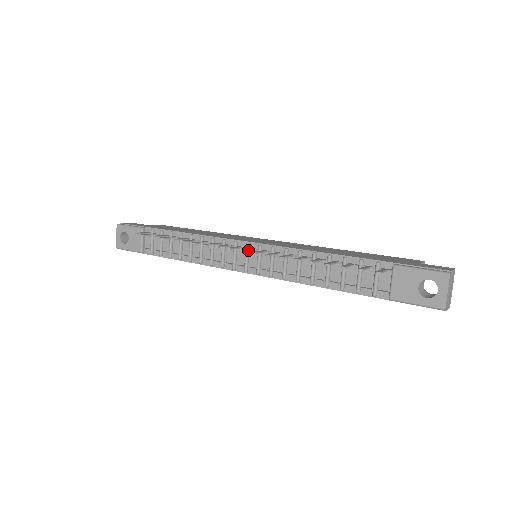
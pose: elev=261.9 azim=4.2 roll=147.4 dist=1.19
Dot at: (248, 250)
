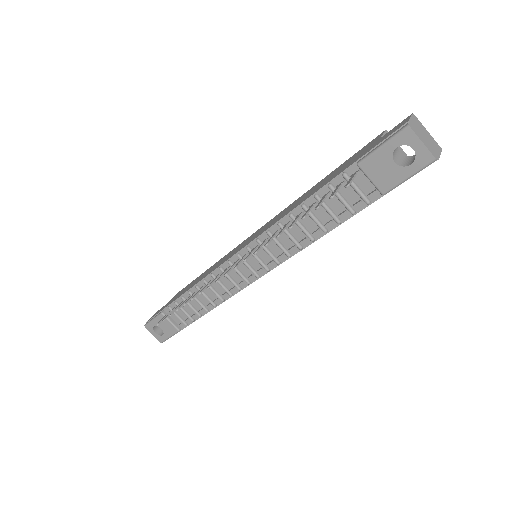
Dot at: (241, 261)
